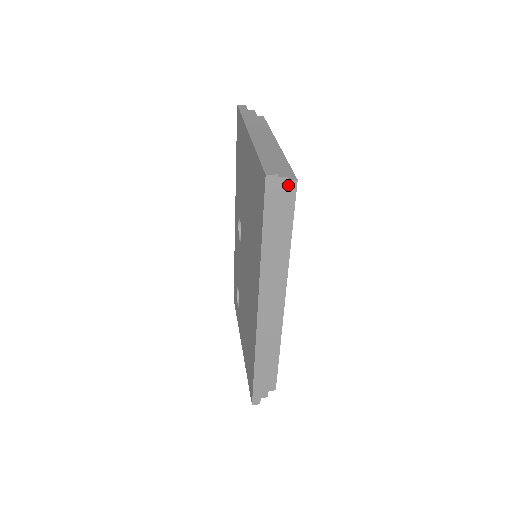
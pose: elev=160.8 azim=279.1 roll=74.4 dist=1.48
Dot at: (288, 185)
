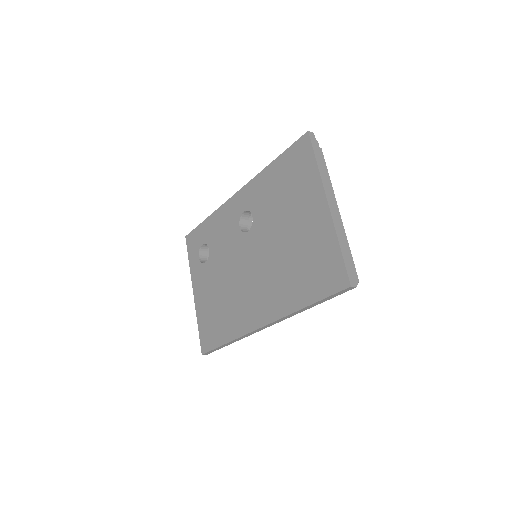
Dot at: occluded
